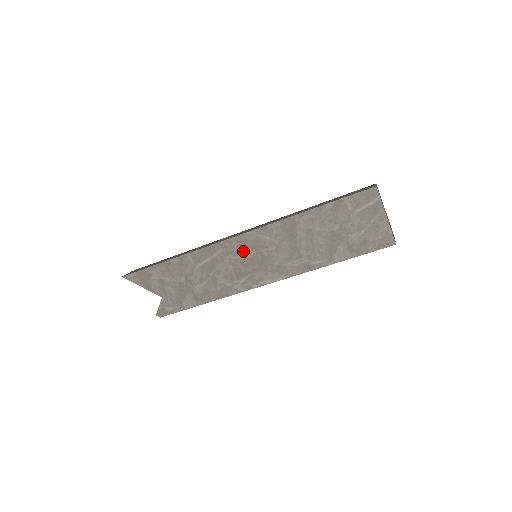
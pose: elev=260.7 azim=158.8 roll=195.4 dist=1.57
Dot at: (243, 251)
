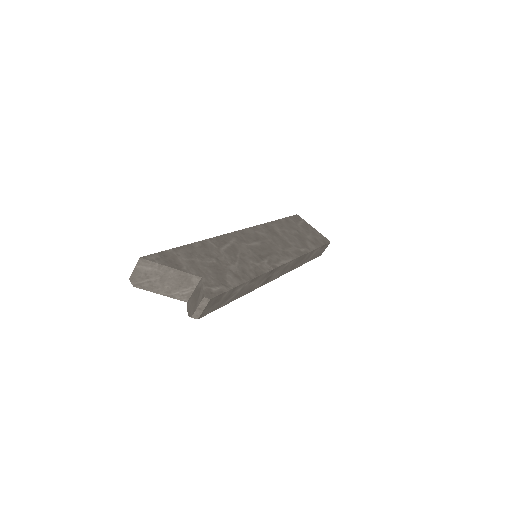
Dot at: (252, 240)
